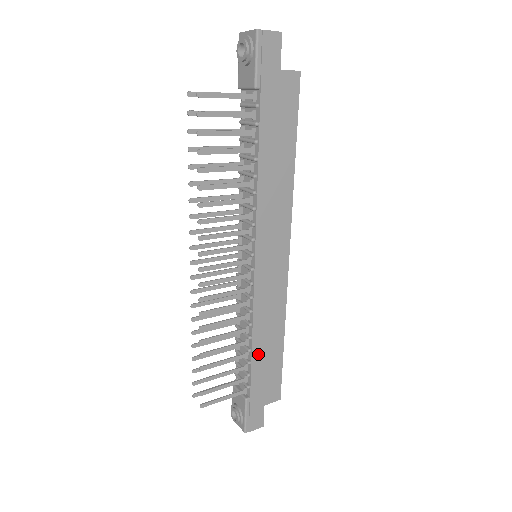
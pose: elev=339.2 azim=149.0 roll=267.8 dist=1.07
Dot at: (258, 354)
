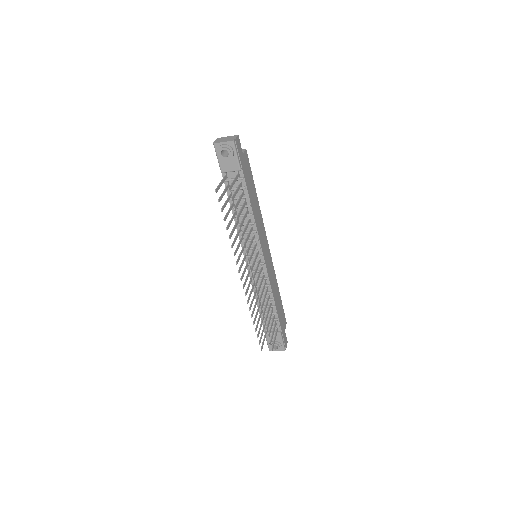
Dot at: (277, 306)
